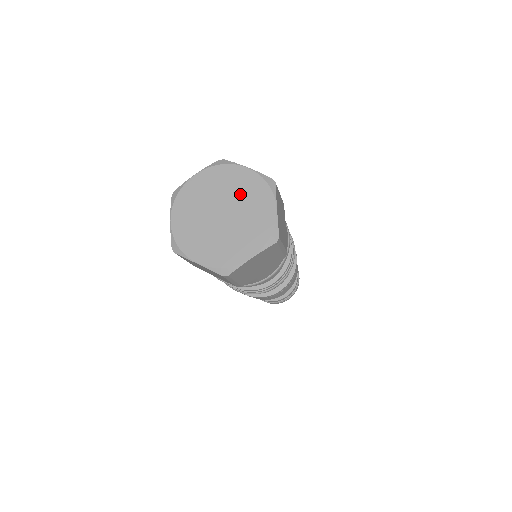
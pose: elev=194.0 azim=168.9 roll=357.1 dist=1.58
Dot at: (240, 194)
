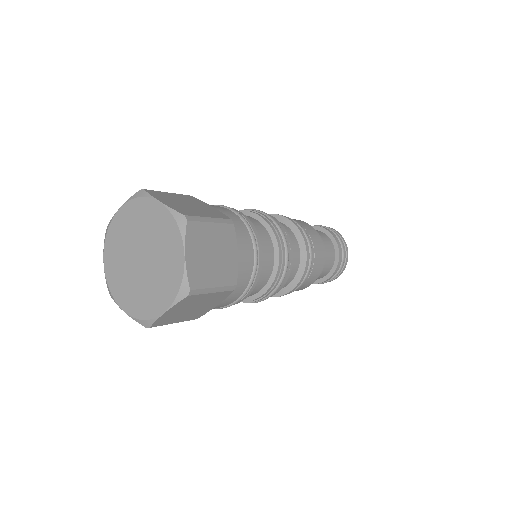
Dot at: (154, 235)
